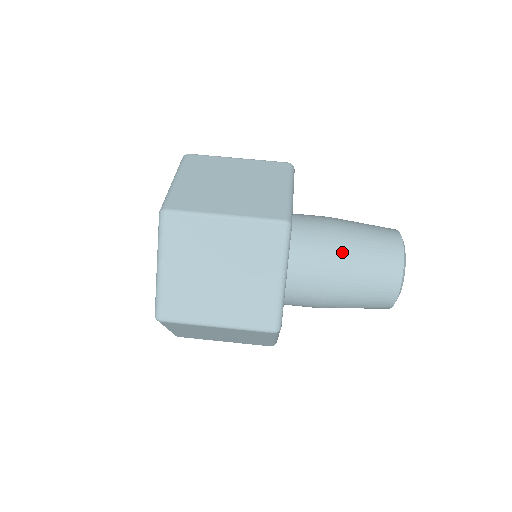
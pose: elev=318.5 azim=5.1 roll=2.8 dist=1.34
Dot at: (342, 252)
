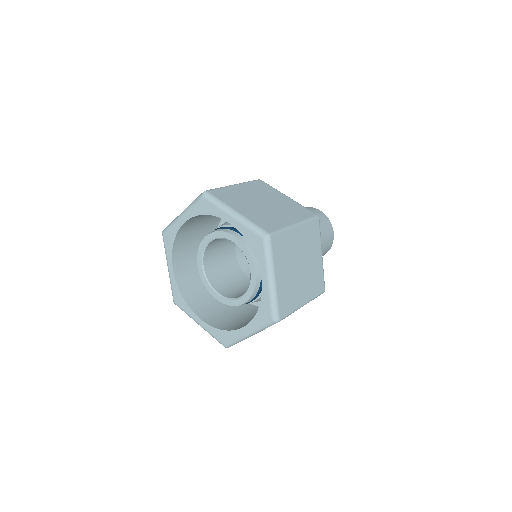
Dot at: occluded
